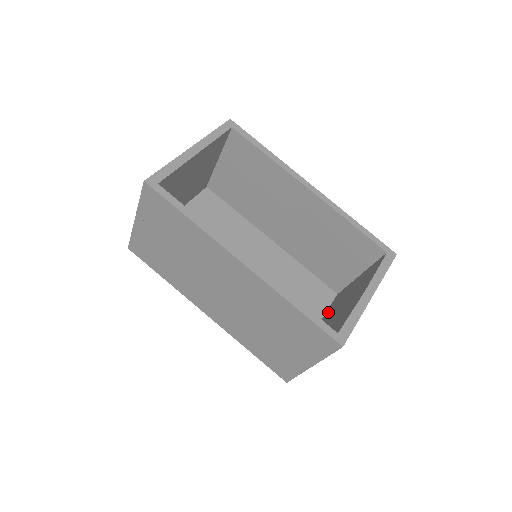
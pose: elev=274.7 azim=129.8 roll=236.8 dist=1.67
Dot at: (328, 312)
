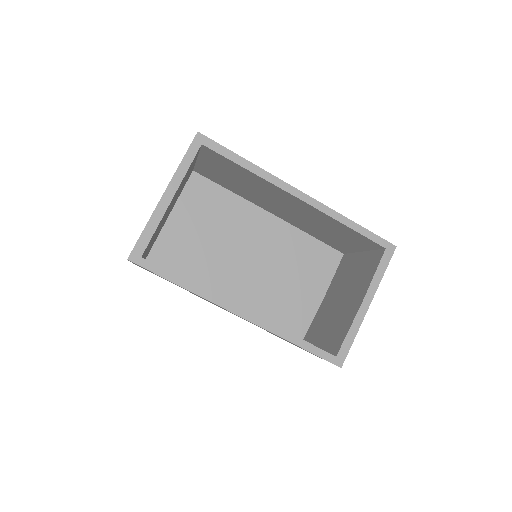
Dot at: (334, 282)
